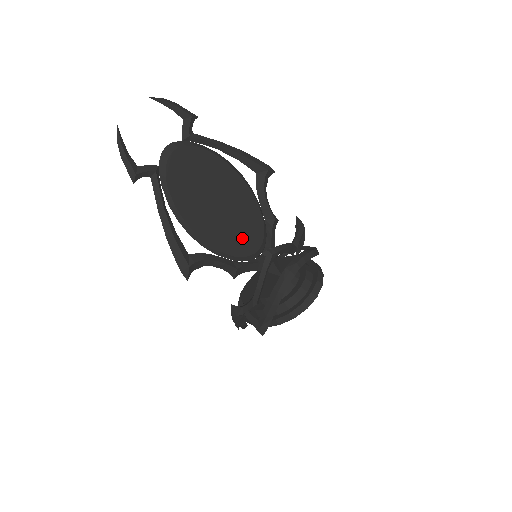
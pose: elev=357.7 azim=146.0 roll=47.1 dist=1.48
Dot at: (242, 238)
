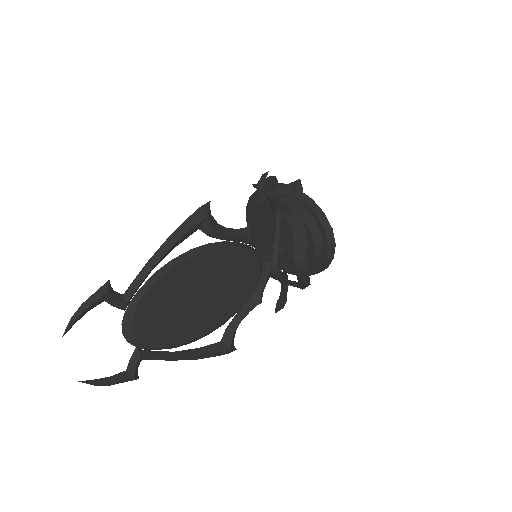
Dot at: (241, 282)
